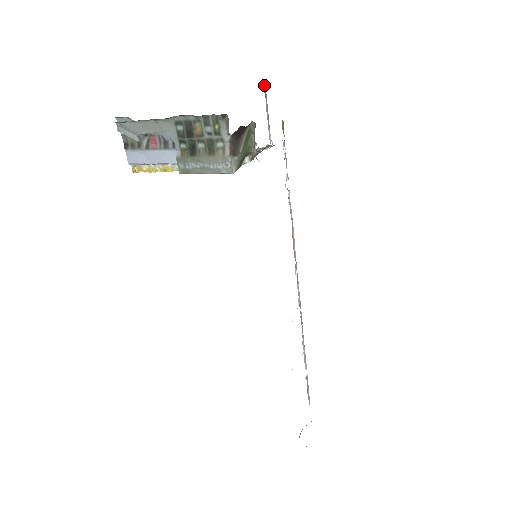
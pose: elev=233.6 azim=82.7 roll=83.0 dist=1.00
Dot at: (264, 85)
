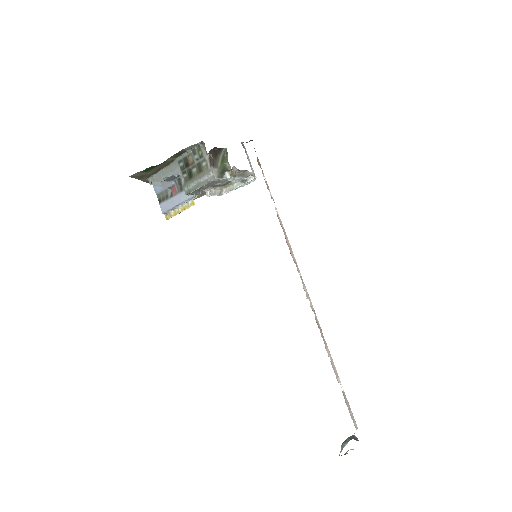
Dot at: (242, 143)
